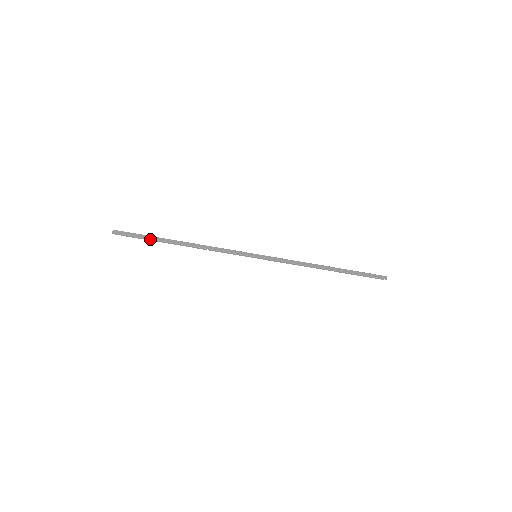
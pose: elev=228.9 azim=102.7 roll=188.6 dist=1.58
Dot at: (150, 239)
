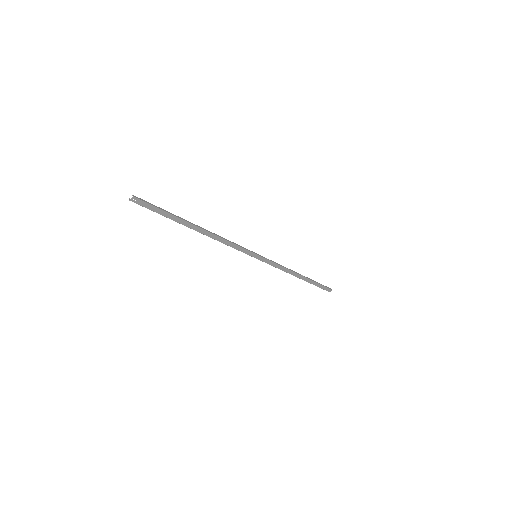
Dot at: (169, 218)
